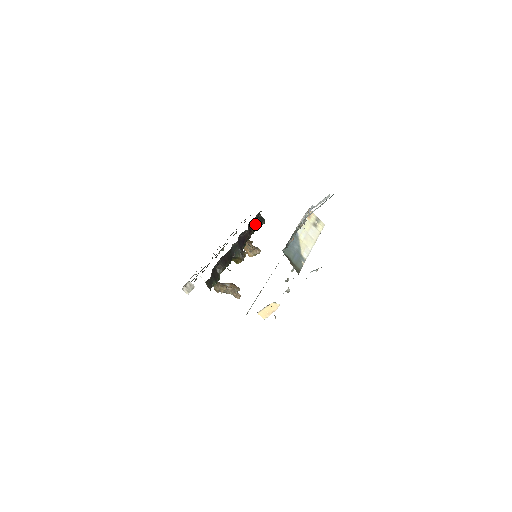
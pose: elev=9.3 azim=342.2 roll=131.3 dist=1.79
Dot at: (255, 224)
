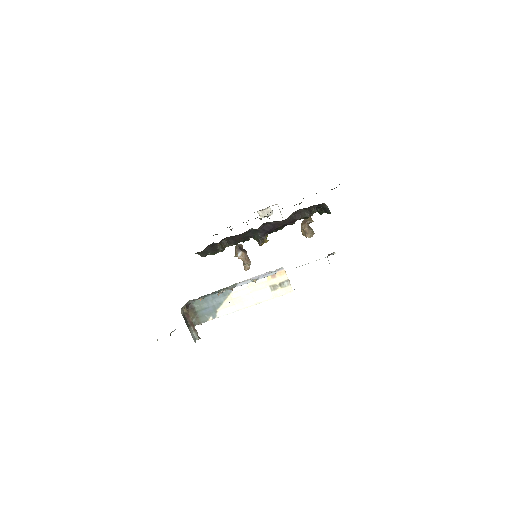
Dot at: (309, 212)
